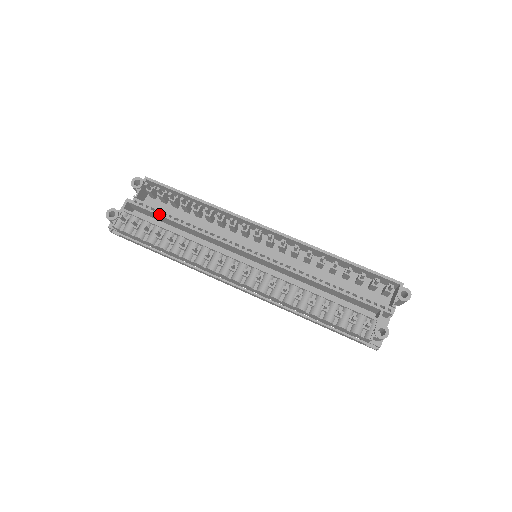
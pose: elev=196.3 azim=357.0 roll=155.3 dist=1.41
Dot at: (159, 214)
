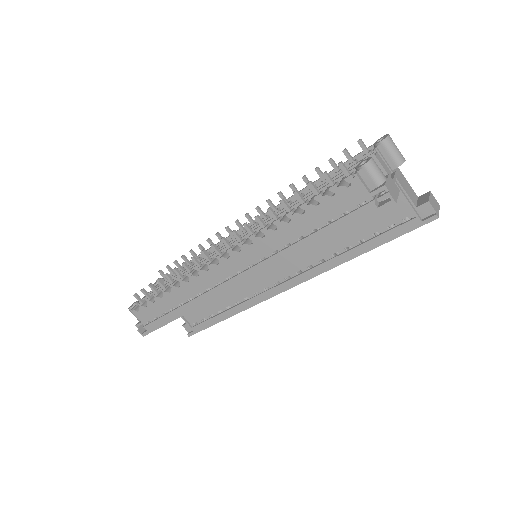
Dot at: (168, 280)
